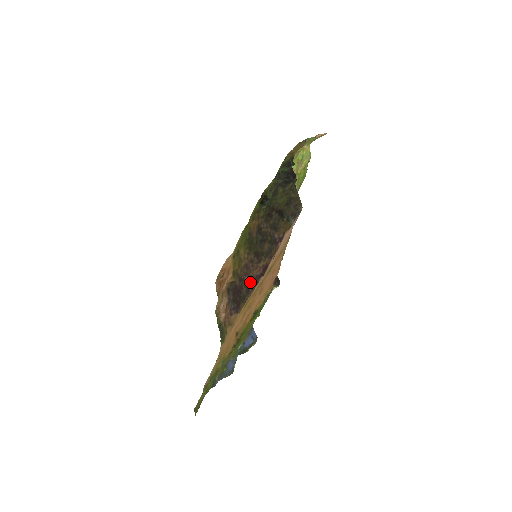
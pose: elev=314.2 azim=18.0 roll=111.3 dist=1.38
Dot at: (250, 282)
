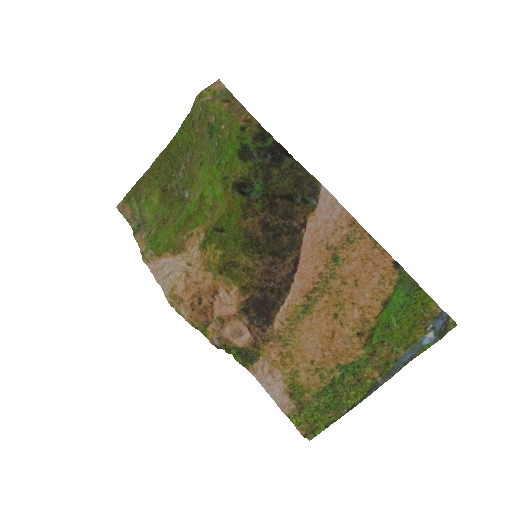
Dot at: (281, 285)
